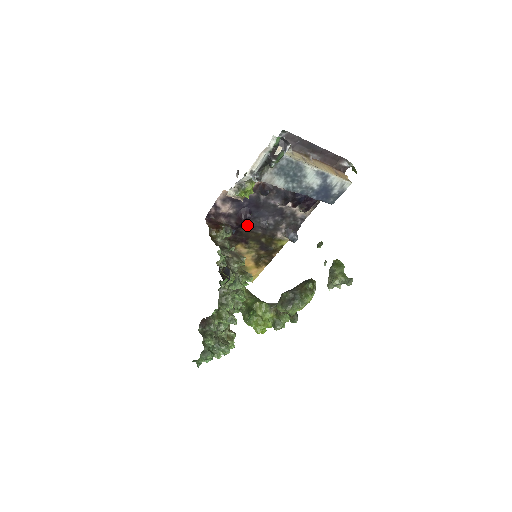
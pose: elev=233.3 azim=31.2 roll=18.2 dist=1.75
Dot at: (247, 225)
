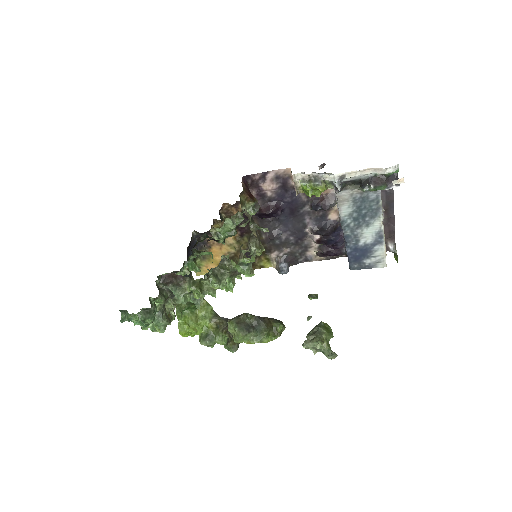
Dot at: (264, 220)
